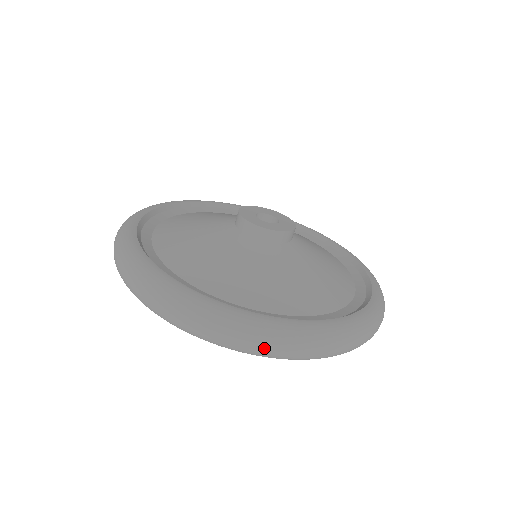
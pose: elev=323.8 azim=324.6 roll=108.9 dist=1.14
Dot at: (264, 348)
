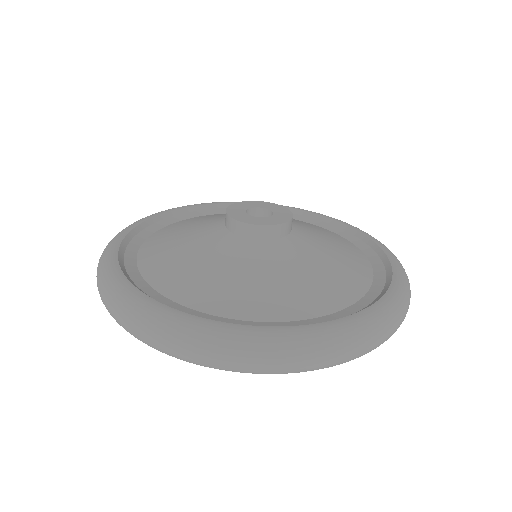
Dot at: (381, 341)
